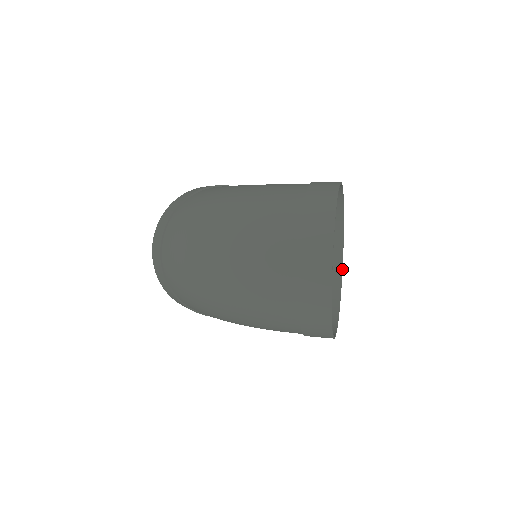
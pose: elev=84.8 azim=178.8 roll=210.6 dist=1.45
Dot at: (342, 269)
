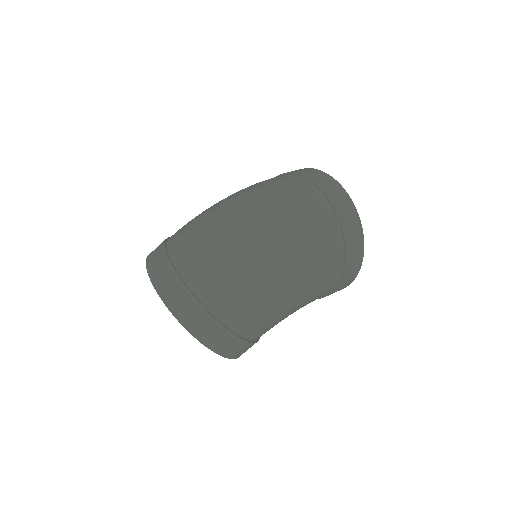
Dot at: occluded
